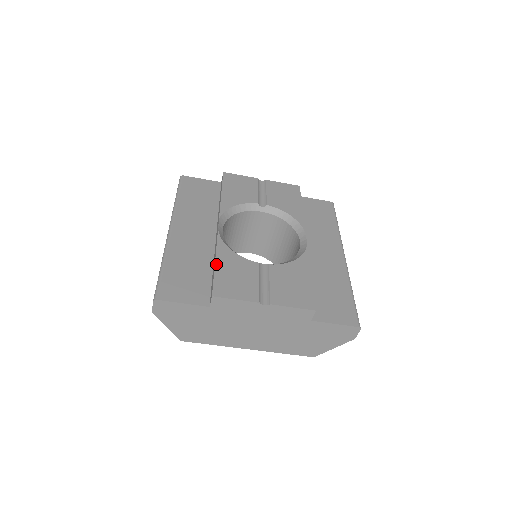
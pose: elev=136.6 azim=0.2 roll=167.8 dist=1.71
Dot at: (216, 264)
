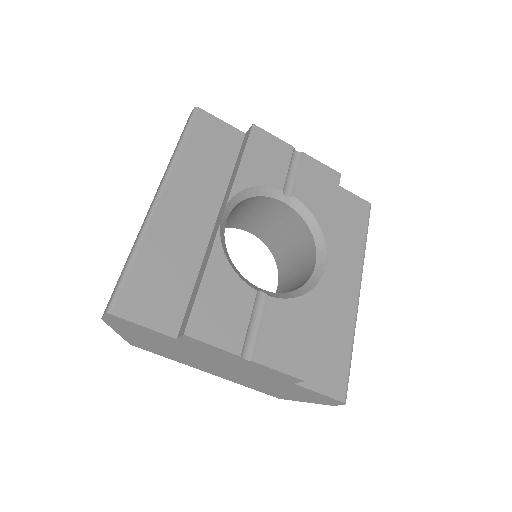
Dot at: (203, 282)
